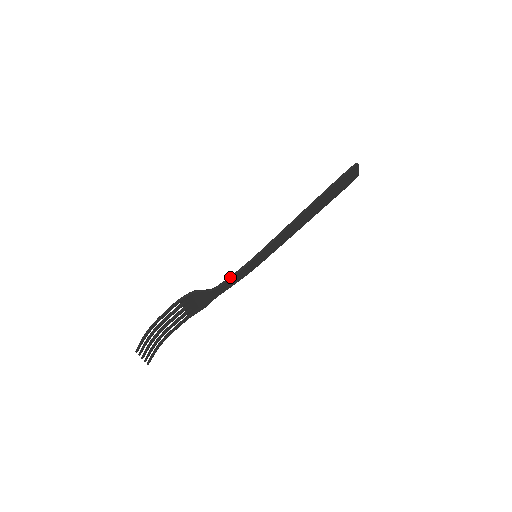
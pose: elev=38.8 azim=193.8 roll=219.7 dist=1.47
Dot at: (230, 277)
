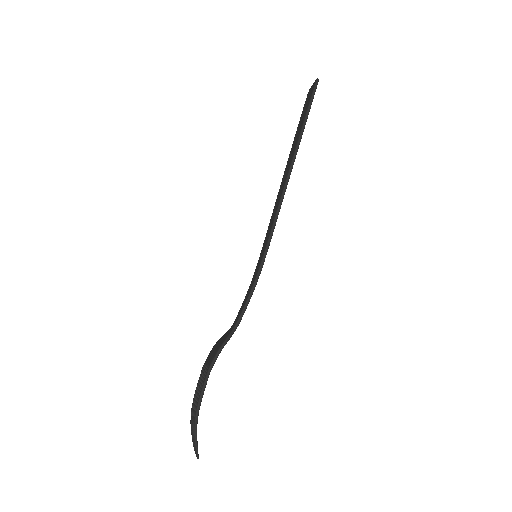
Dot at: (248, 302)
